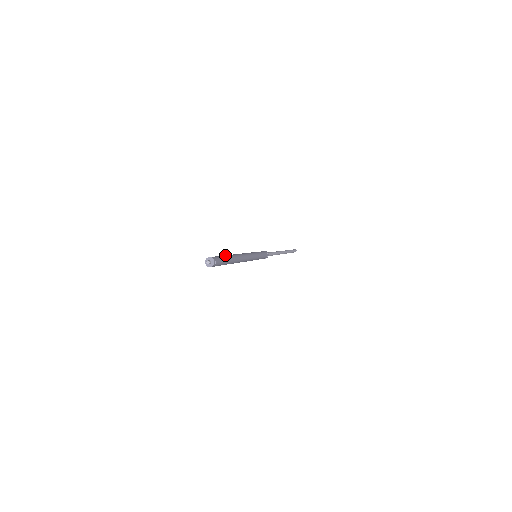
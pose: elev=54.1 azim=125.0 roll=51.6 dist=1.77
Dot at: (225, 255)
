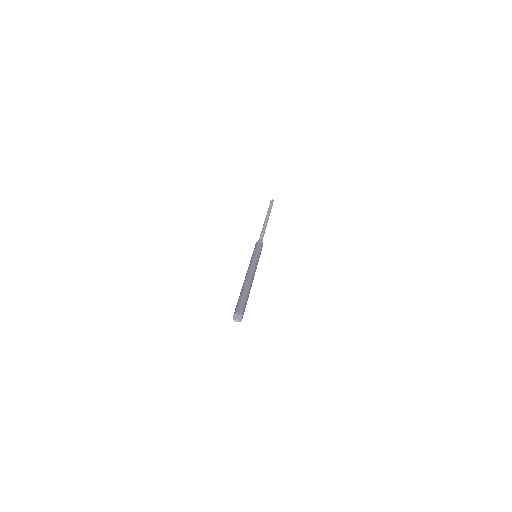
Dot at: (245, 295)
